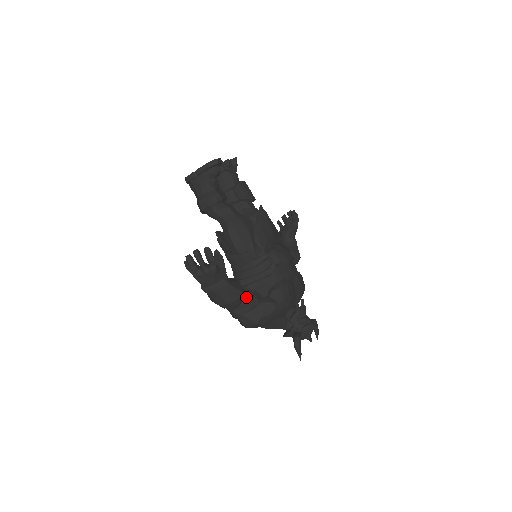
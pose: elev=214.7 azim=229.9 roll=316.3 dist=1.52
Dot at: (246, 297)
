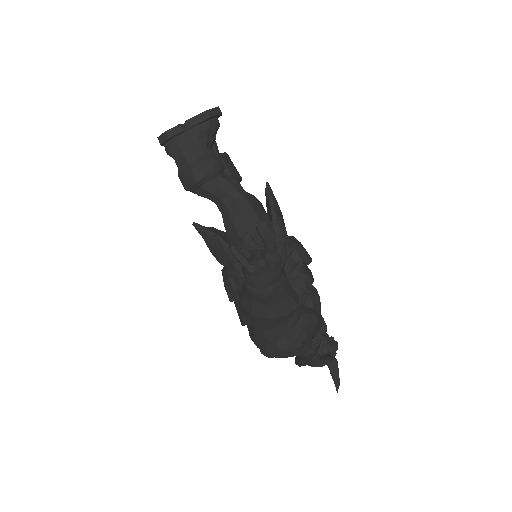
Dot at: occluded
